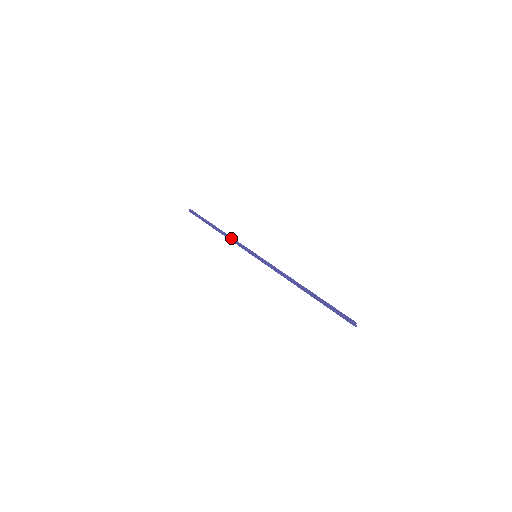
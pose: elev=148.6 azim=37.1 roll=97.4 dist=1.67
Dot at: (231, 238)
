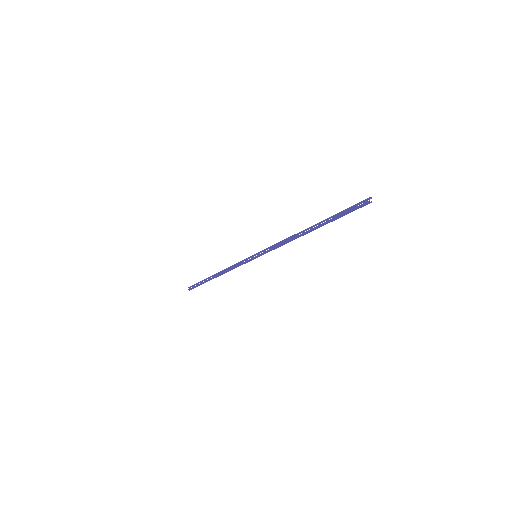
Dot at: (230, 266)
